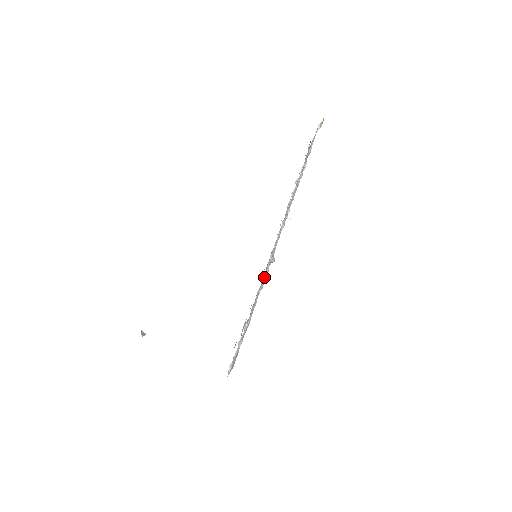
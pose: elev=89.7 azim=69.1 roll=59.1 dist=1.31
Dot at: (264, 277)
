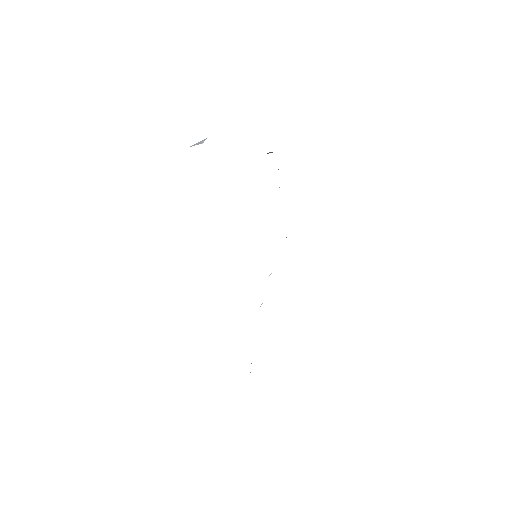
Dot at: occluded
